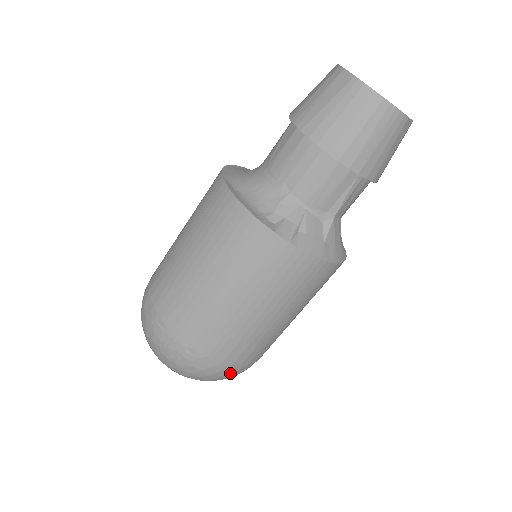
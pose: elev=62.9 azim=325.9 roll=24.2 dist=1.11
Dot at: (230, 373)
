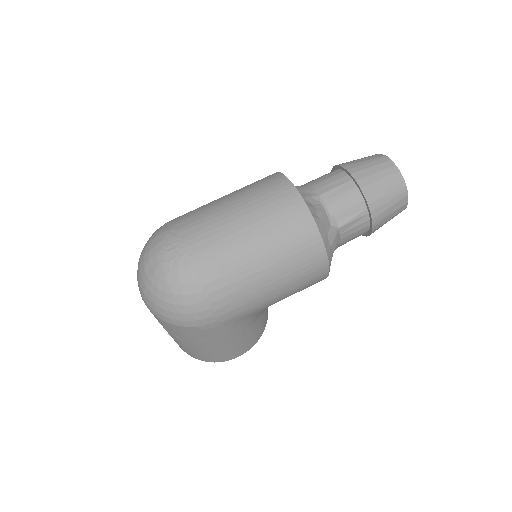
Dot at: (198, 307)
